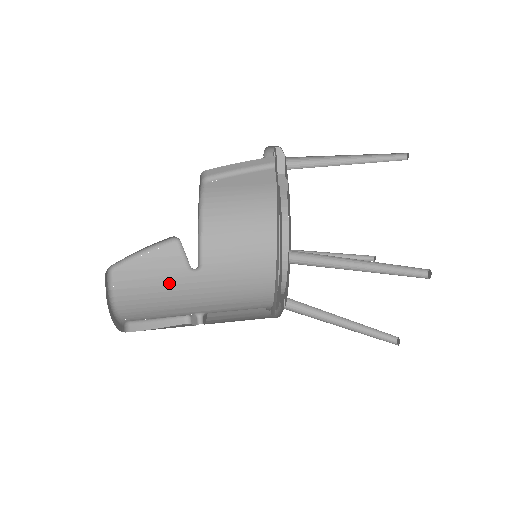
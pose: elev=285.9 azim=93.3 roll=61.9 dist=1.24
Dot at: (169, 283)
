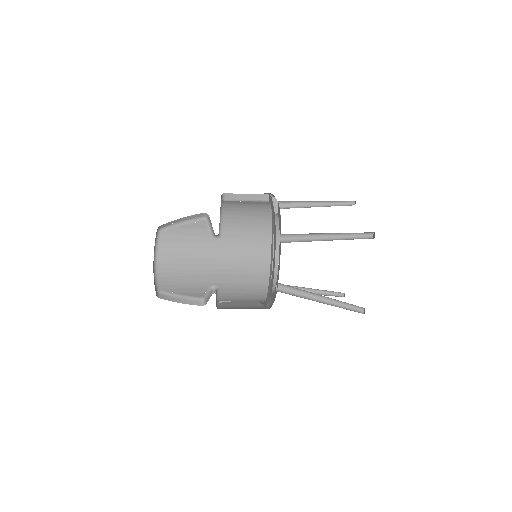
Dot at: (197, 247)
